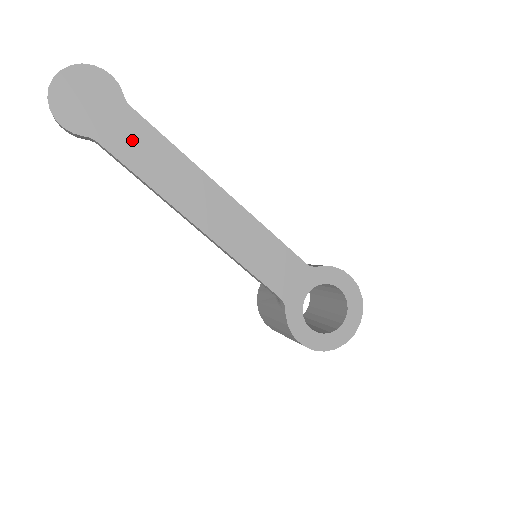
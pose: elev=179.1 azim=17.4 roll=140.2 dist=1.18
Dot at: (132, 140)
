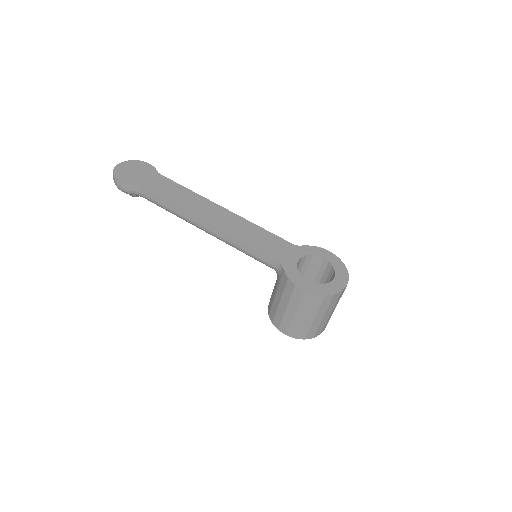
Dot at: (162, 187)
